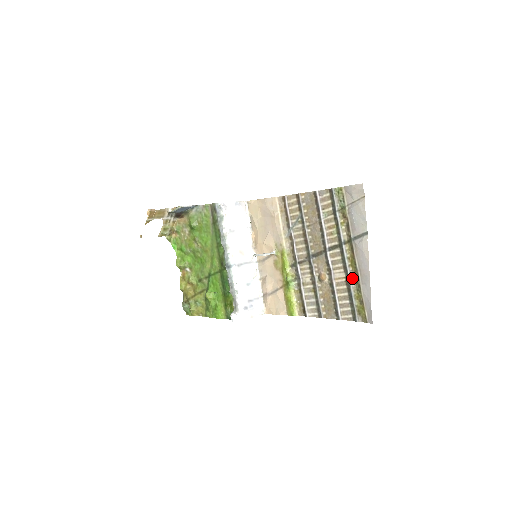
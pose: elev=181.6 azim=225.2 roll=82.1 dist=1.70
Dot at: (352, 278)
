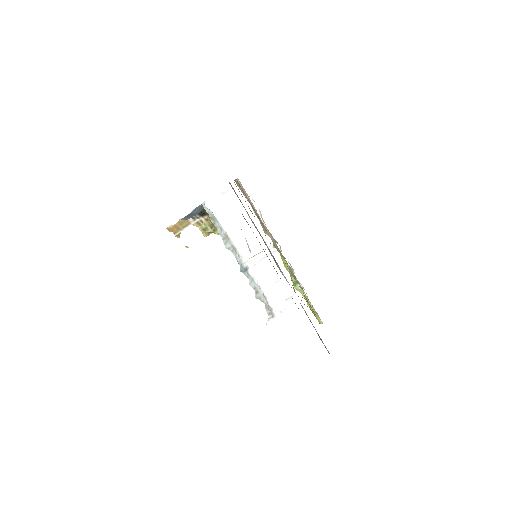
Dot at: occluded
